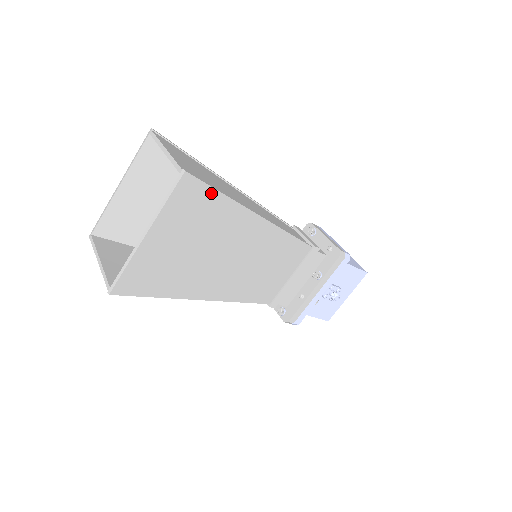
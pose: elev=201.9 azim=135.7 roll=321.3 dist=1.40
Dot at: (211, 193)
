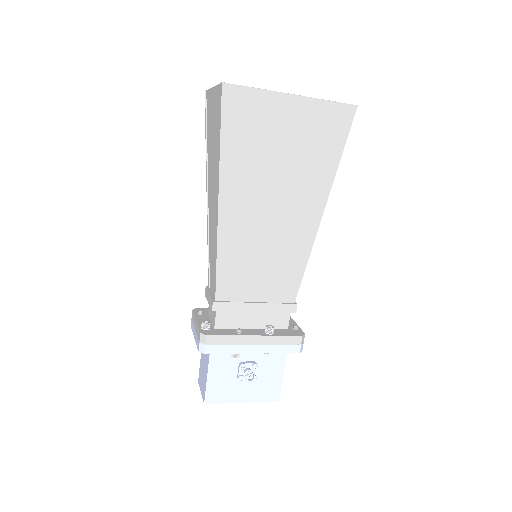
Dot at: (341, 143)
